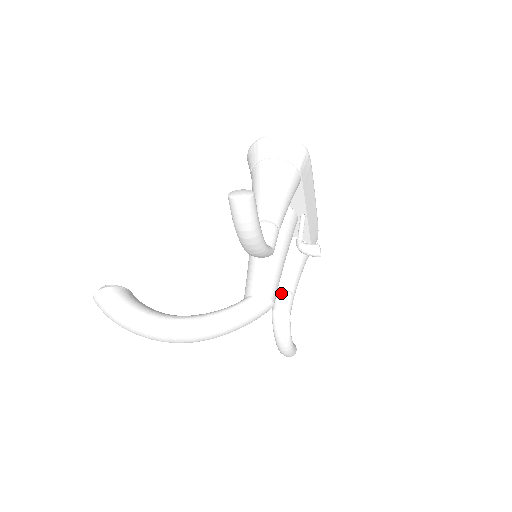
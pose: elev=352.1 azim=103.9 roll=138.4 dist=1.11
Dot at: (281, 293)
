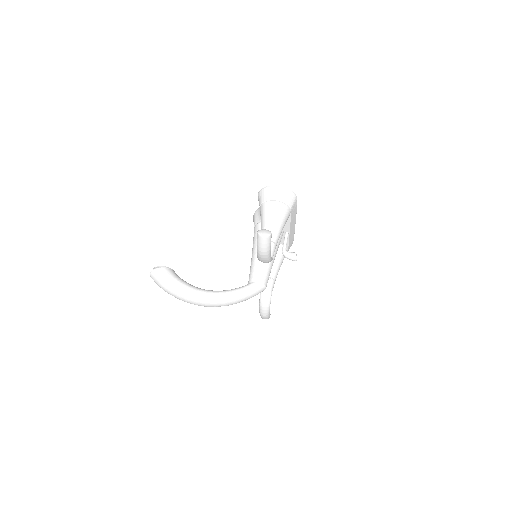
Dot at: occluded
